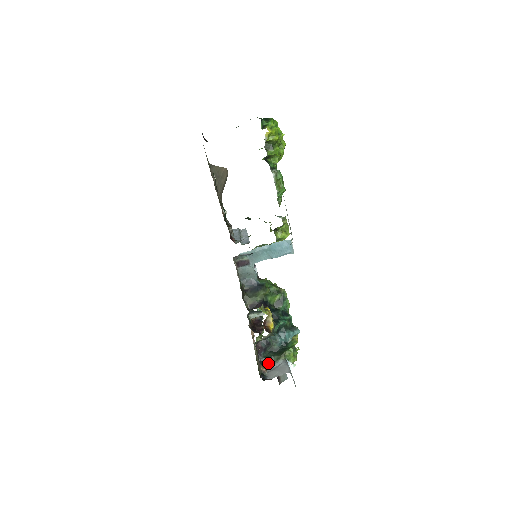
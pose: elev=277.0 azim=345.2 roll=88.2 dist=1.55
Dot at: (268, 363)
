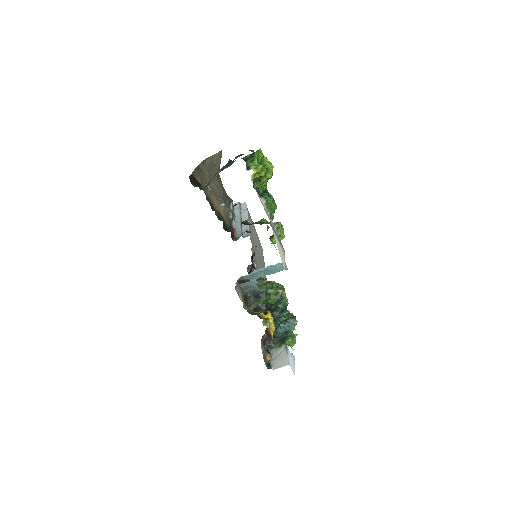
Dot at: (273, 348)
